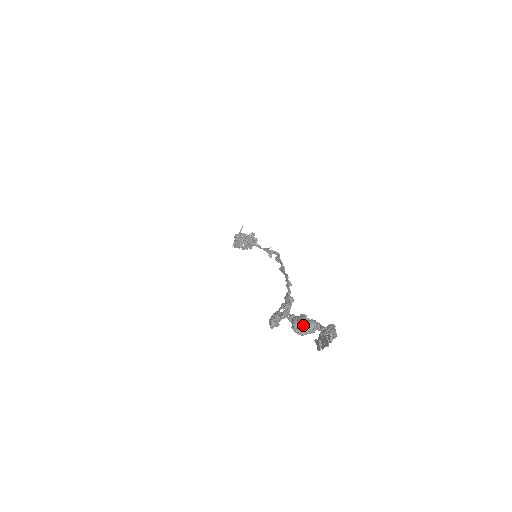
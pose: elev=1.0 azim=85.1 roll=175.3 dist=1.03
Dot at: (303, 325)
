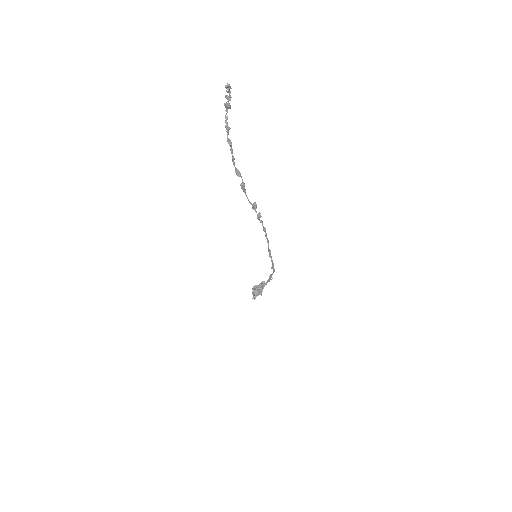
Dot at: (227, 103)
